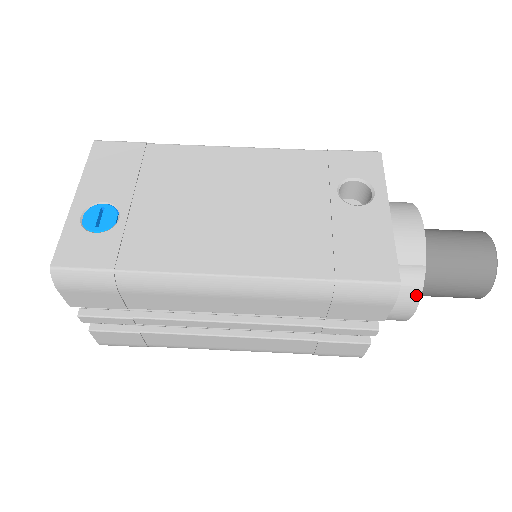
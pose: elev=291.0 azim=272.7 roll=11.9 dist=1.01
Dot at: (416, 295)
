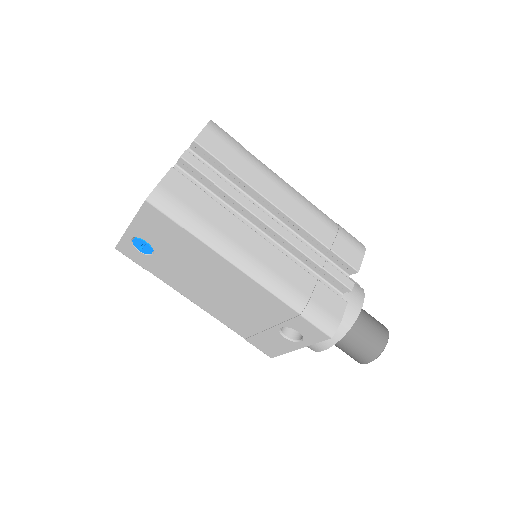
Dot at: occluded
